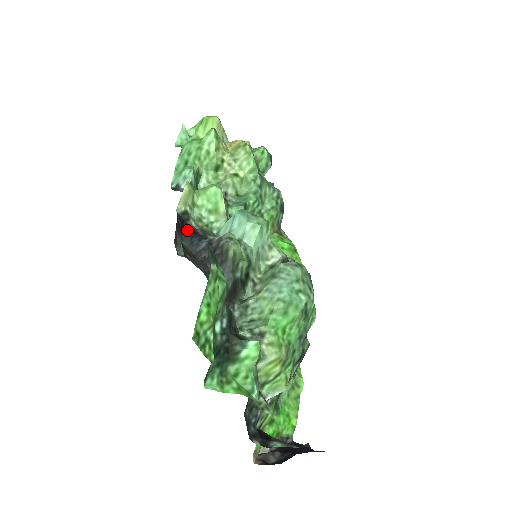
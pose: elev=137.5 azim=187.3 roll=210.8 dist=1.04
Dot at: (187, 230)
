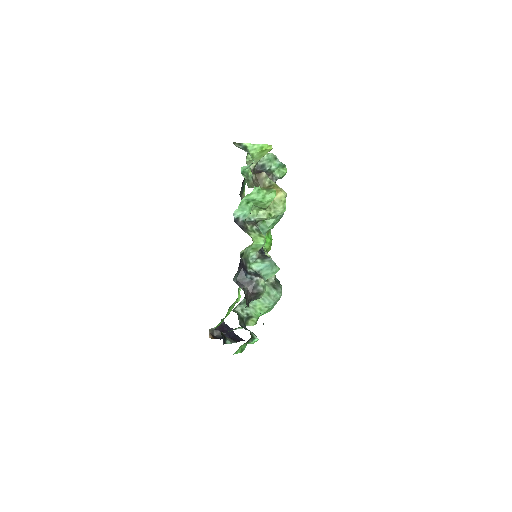
Dot at: (241, 265)
